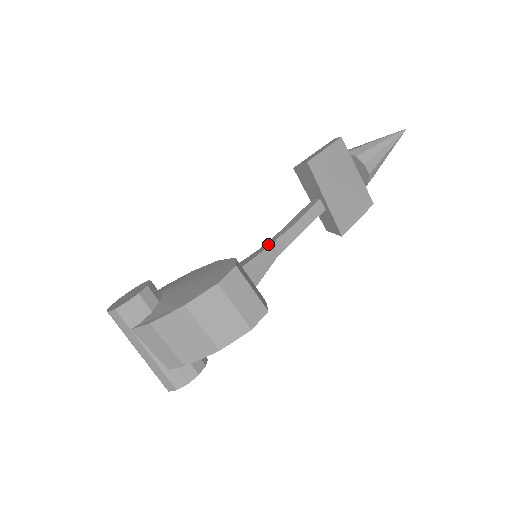
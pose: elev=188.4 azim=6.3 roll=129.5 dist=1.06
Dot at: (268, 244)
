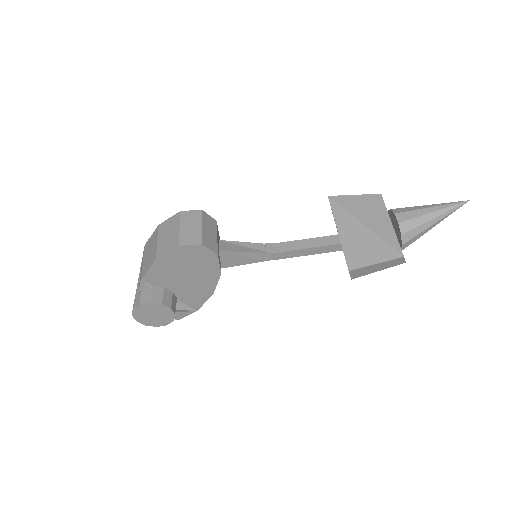
Dot at: occluded
